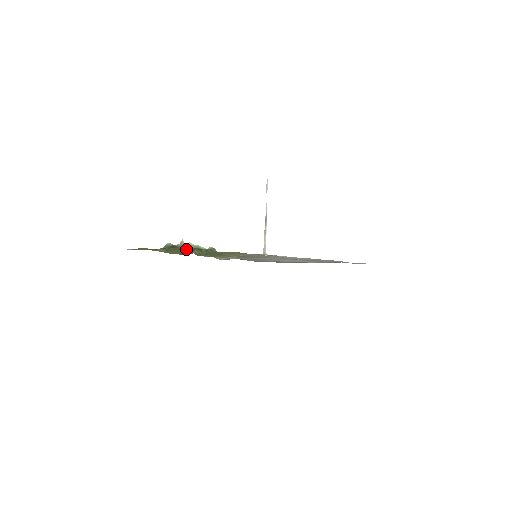
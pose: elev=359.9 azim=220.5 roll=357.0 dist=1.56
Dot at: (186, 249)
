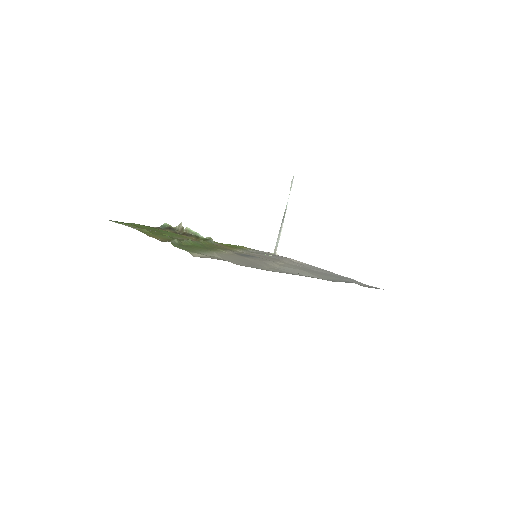
Dot at: (182, 233)
